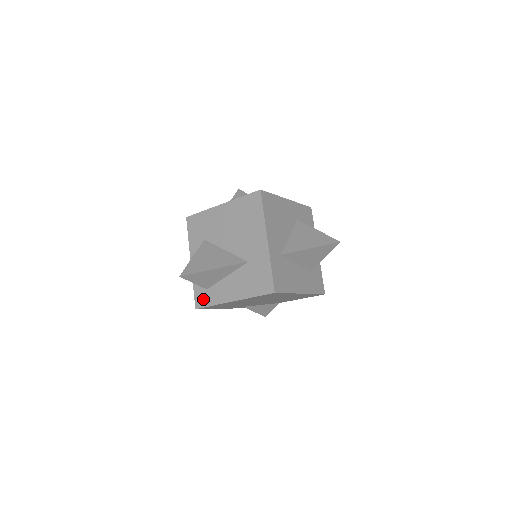
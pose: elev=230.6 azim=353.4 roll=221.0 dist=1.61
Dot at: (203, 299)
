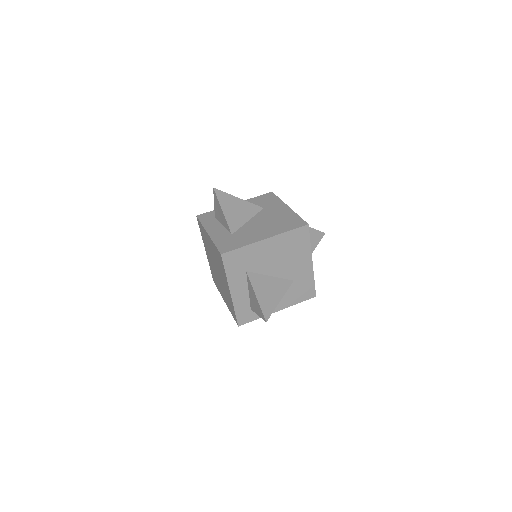
Dot at: (247, 317)
